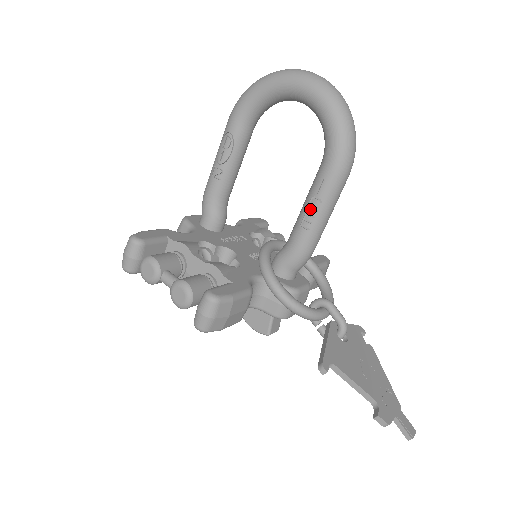
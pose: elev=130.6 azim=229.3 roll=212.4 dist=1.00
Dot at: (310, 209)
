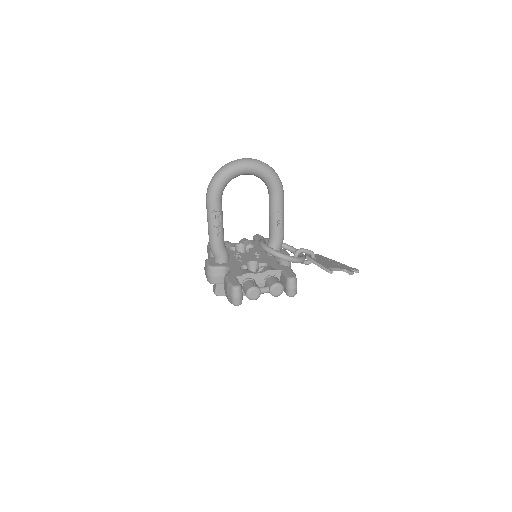
Dot at: (278, 217)
